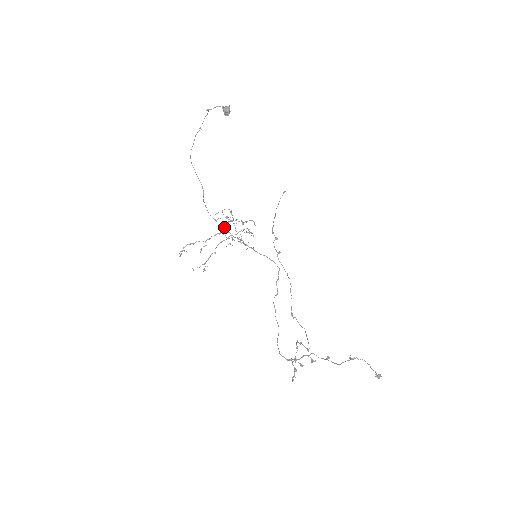
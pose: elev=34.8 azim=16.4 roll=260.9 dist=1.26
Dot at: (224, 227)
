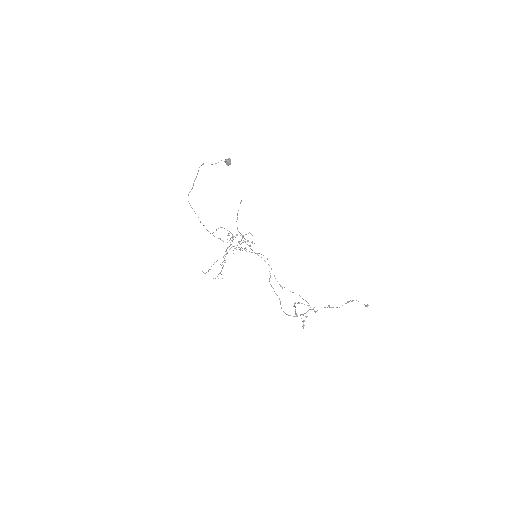
Dot at: (227, 242)
